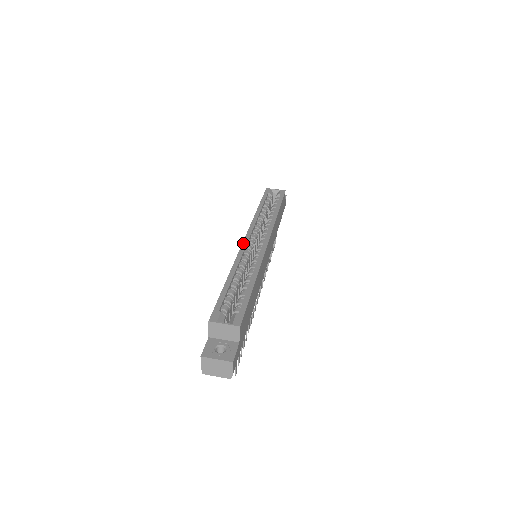
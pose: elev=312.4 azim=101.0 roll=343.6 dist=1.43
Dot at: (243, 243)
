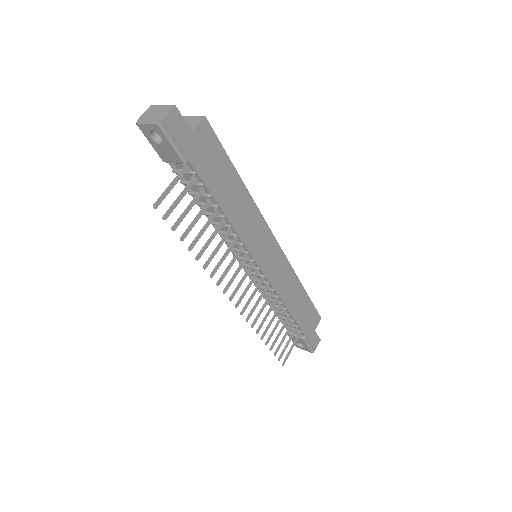
Dot at: occluded
